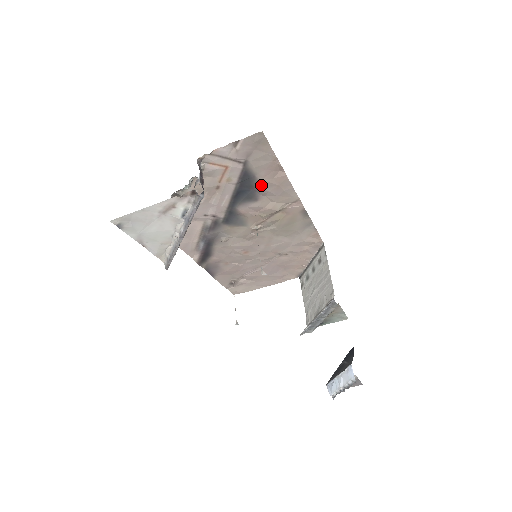
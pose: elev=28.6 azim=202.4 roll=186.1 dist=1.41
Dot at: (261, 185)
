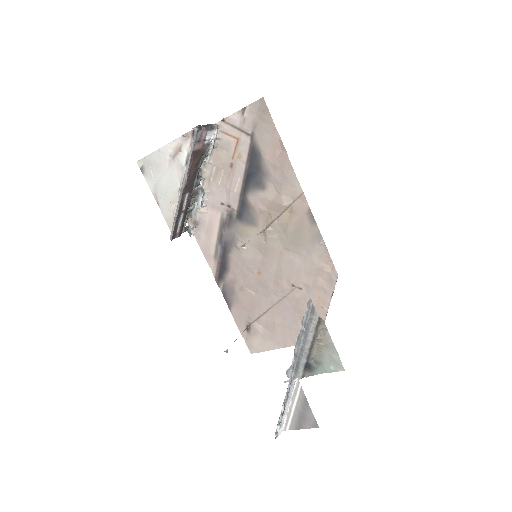
Dot at: (267, 167)
